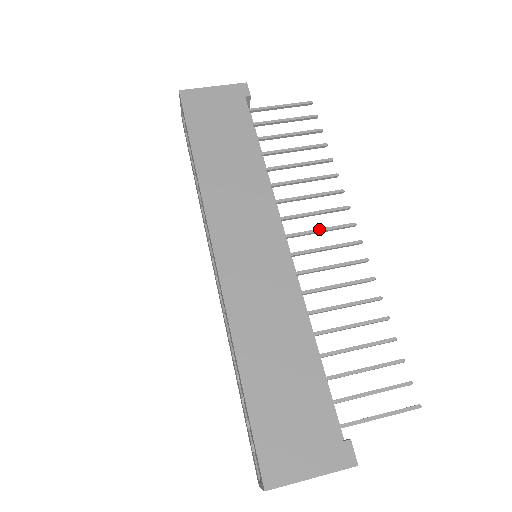
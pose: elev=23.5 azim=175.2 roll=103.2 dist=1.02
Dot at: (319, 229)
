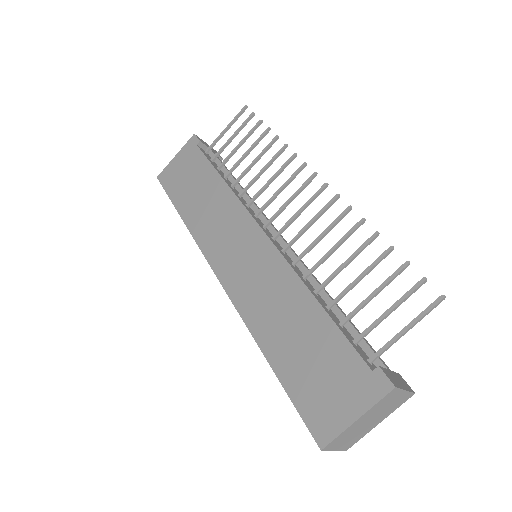
Dot at: (288, 200)
